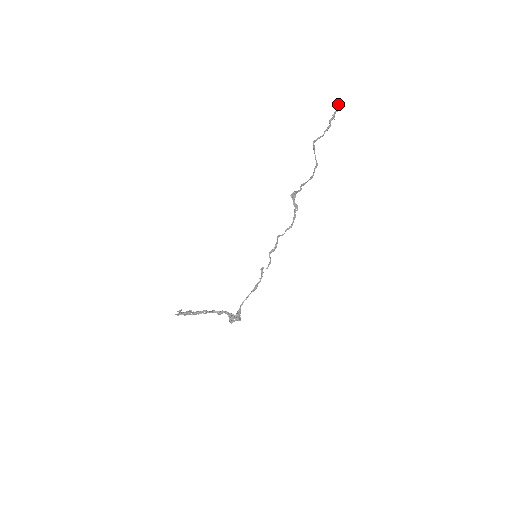
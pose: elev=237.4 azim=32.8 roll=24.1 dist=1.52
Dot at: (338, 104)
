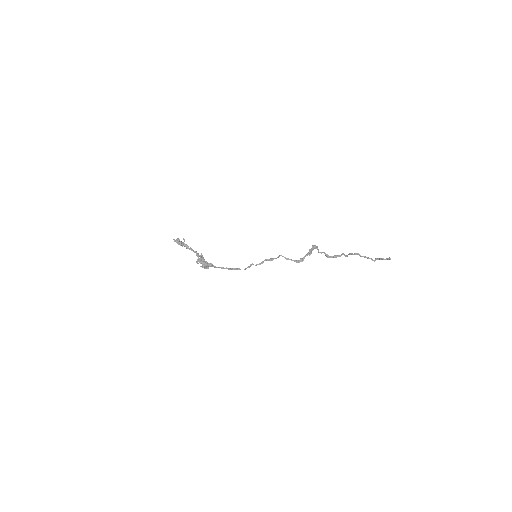
Dot at: occluded
